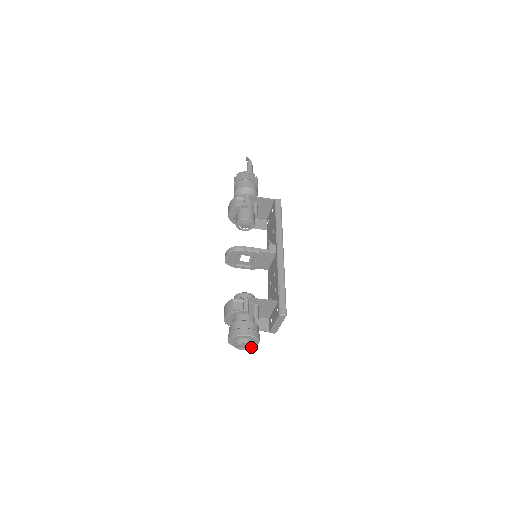
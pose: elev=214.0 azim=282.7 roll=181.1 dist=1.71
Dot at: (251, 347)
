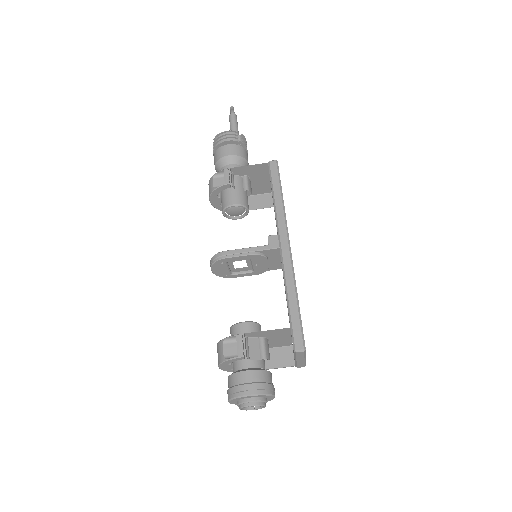
Dot at: (263, 406)
